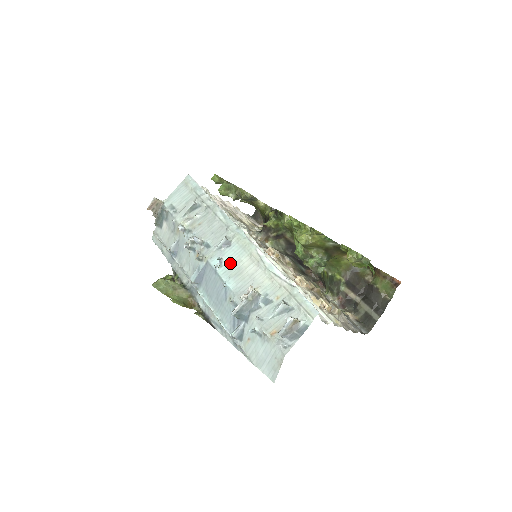
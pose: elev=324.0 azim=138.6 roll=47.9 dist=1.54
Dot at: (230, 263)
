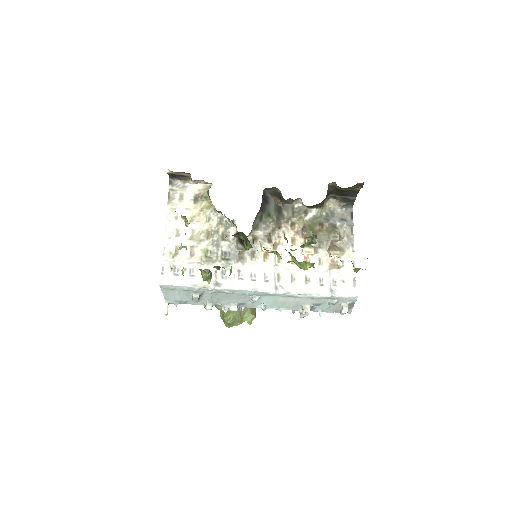
Dot at: (271, 303)
